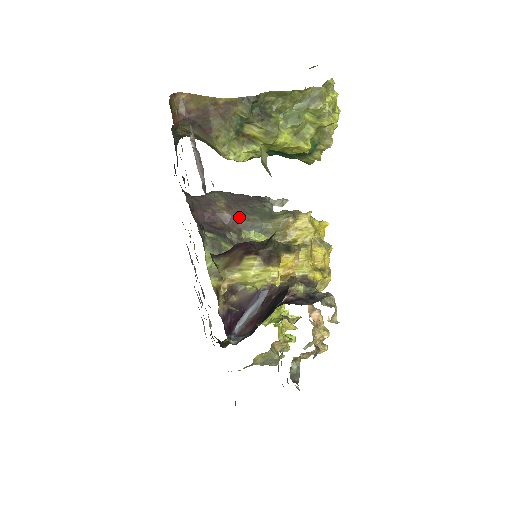
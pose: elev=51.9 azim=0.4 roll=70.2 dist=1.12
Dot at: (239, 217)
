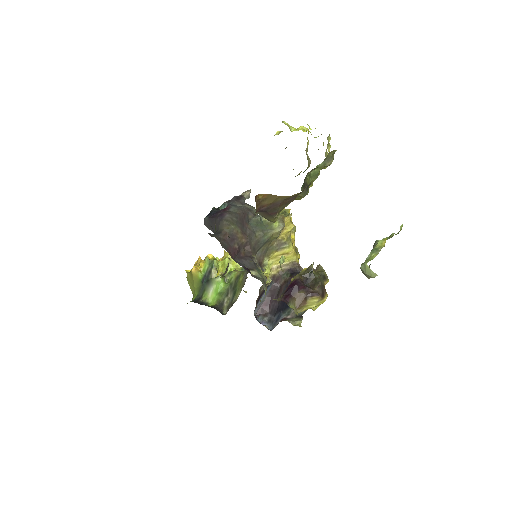
Dot at: (251, 239)
